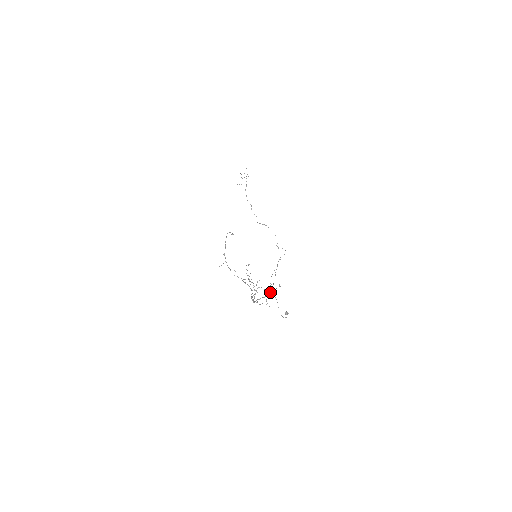
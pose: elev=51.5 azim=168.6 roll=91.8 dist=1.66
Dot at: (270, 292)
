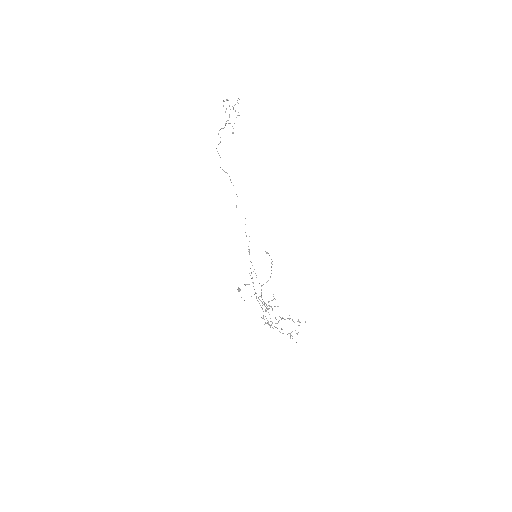
Dot at: occluded
